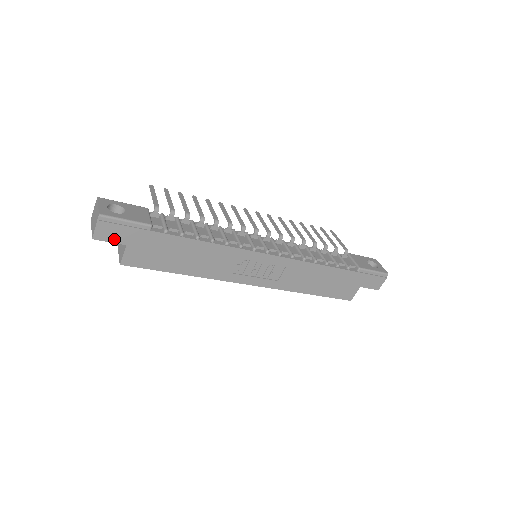
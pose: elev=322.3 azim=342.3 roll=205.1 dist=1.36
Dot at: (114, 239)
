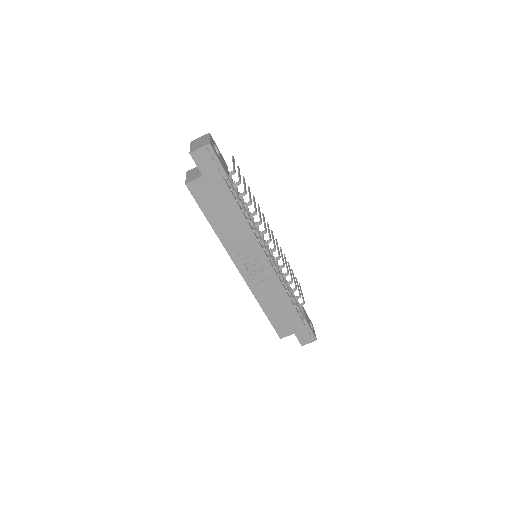
Dot at: (201, 165)
